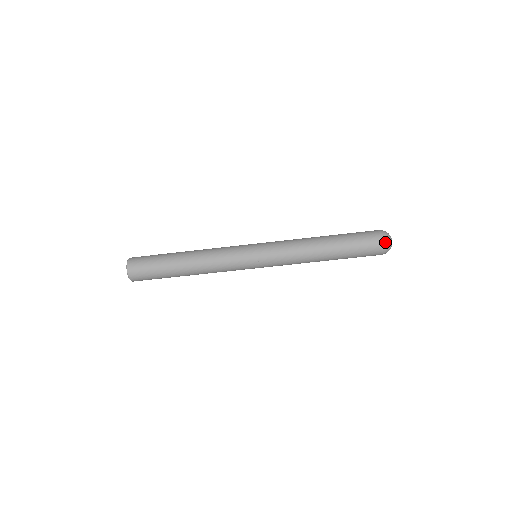
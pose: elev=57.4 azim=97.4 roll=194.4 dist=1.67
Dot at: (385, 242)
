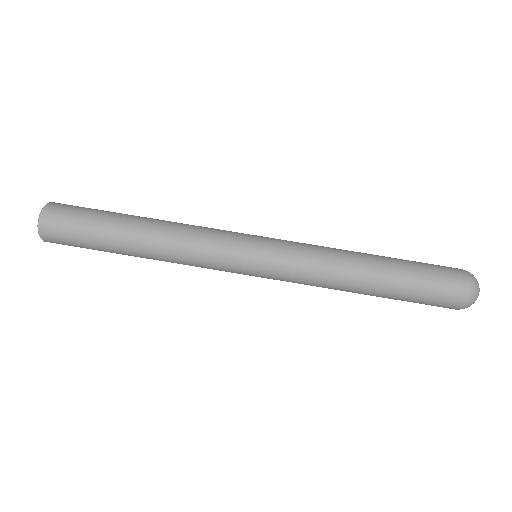
Dot at: (469, 274)
